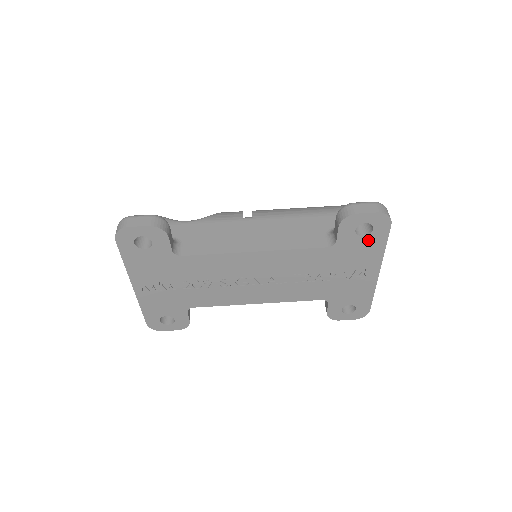
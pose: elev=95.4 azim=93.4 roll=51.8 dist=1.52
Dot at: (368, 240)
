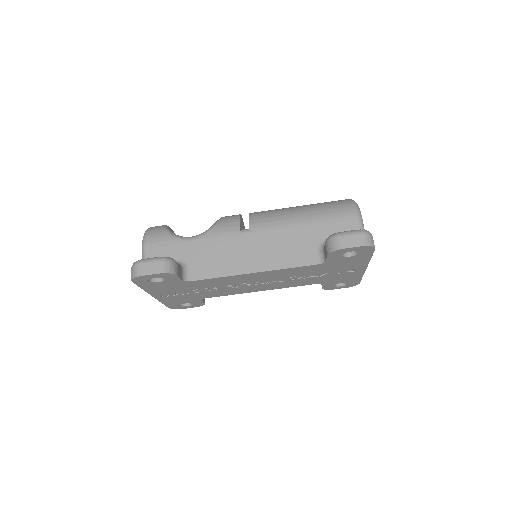
Dot at: (355, 257)
